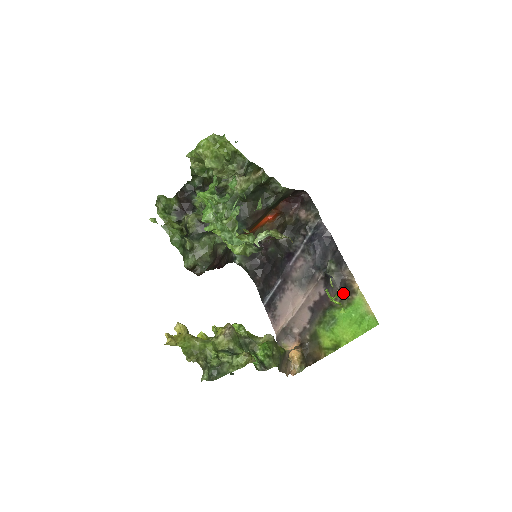
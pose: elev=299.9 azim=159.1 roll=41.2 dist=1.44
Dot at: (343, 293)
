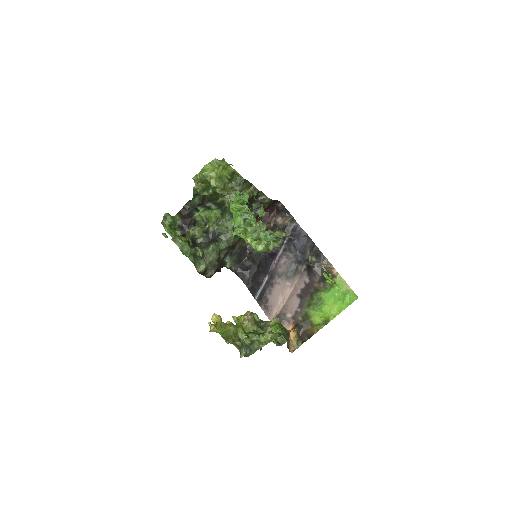
Dot at: (325, 278)
